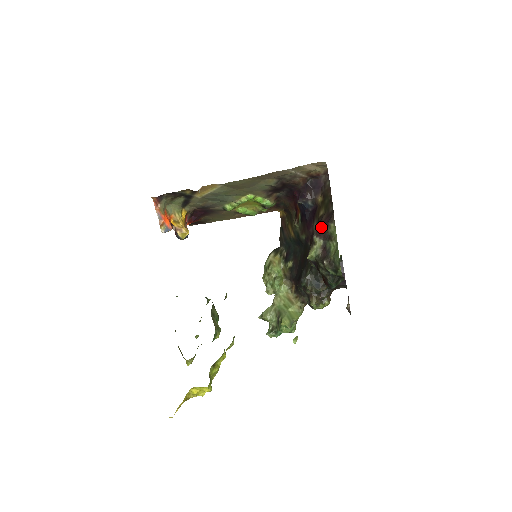
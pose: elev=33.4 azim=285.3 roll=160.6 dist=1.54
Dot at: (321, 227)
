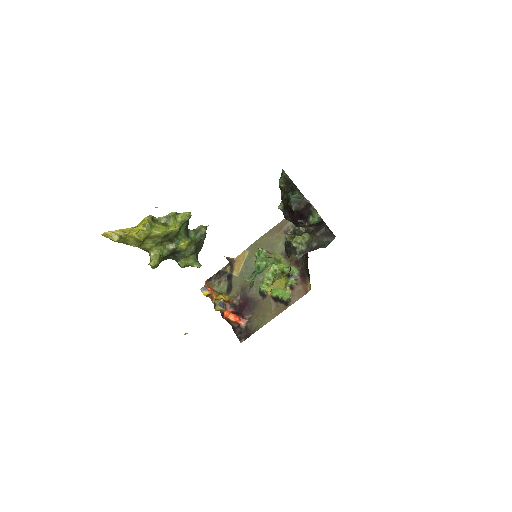
Dot at: occluded
